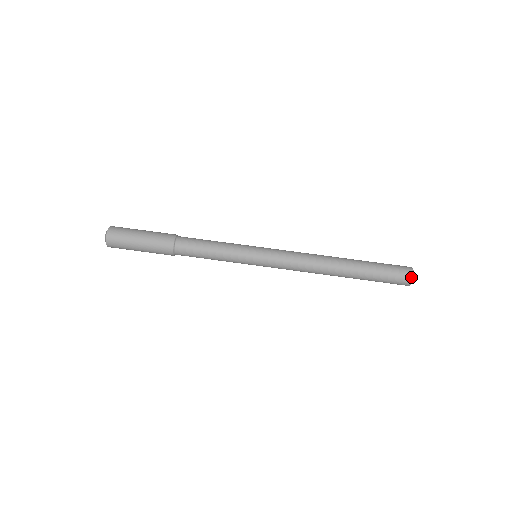
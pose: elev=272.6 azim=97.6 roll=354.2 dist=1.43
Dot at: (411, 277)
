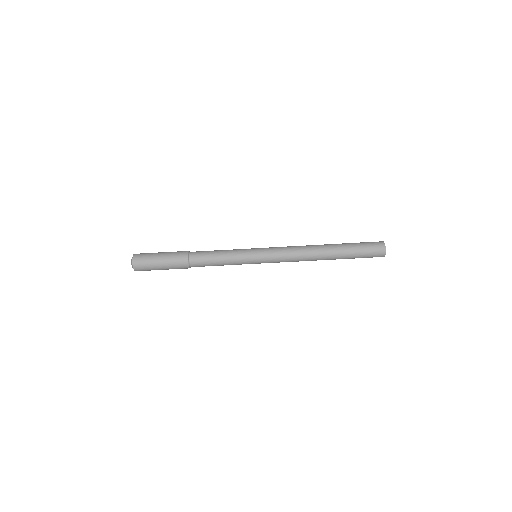
Dot at: (384, 252)
